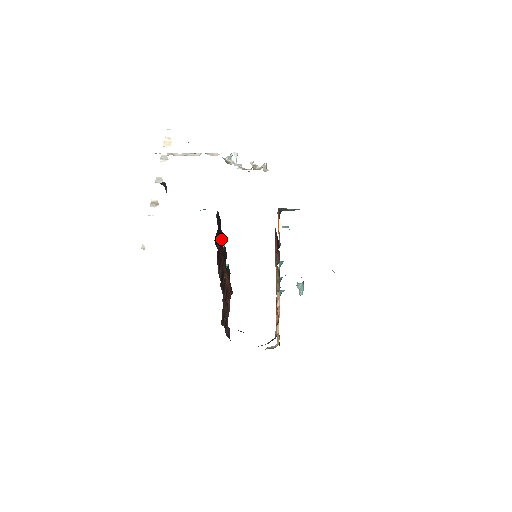
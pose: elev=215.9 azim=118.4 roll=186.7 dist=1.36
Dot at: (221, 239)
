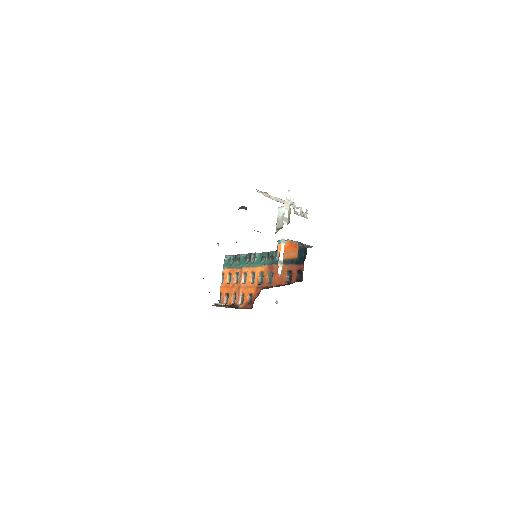
Dot at: occluded
